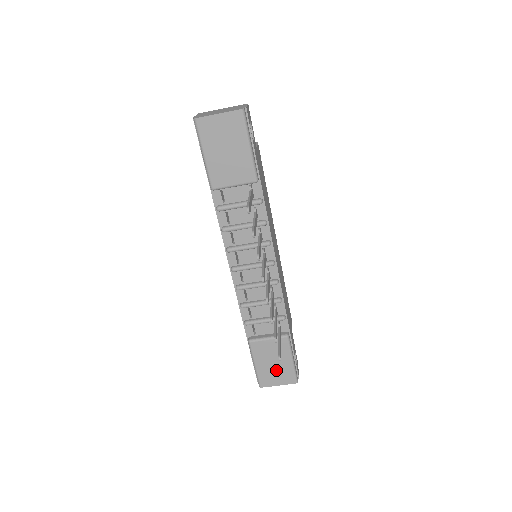
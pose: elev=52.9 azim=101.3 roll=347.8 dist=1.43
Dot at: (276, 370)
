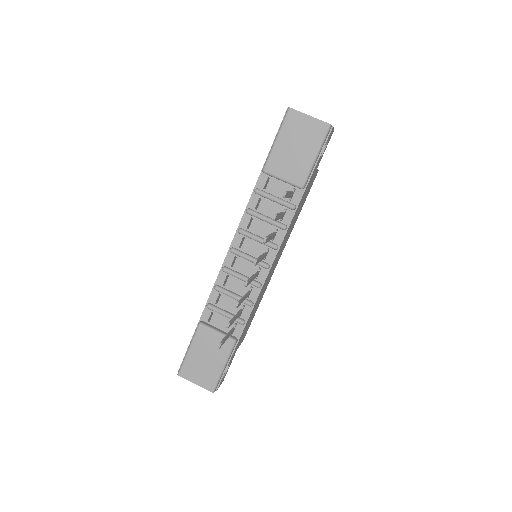
Dot at: (203, 367)
